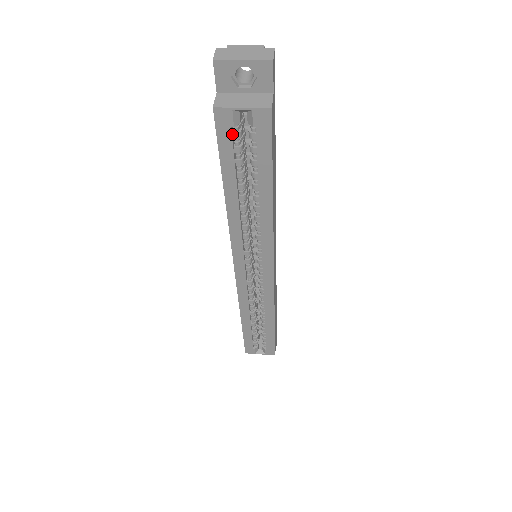
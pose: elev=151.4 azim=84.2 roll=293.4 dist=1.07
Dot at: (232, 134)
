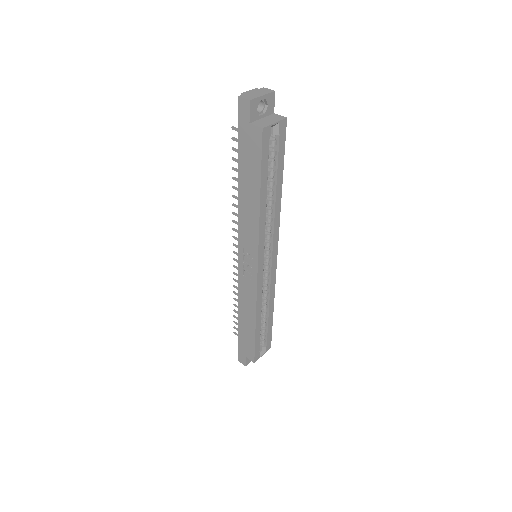
Dot at: (267, 145)
